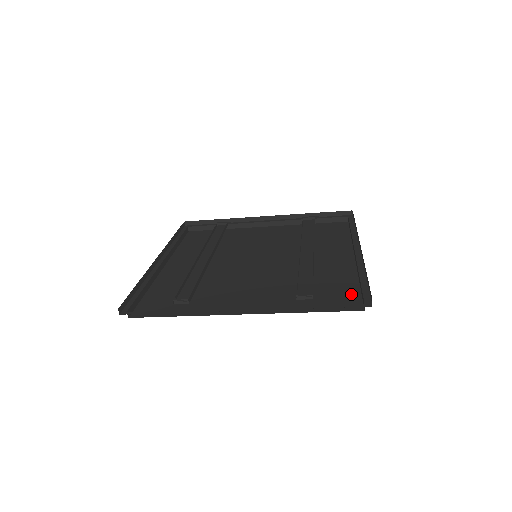
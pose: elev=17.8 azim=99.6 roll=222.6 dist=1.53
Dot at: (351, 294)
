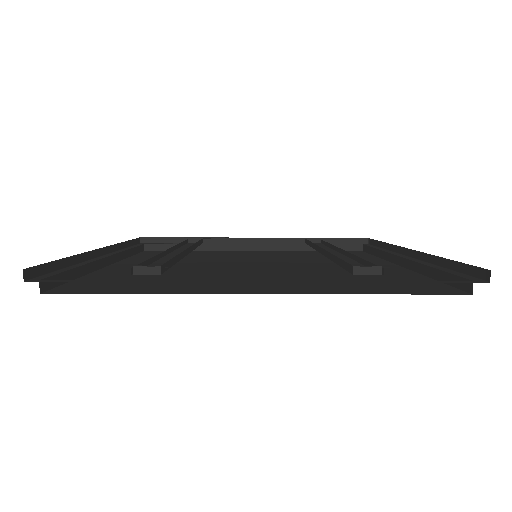
Dot at: (431, 284)
